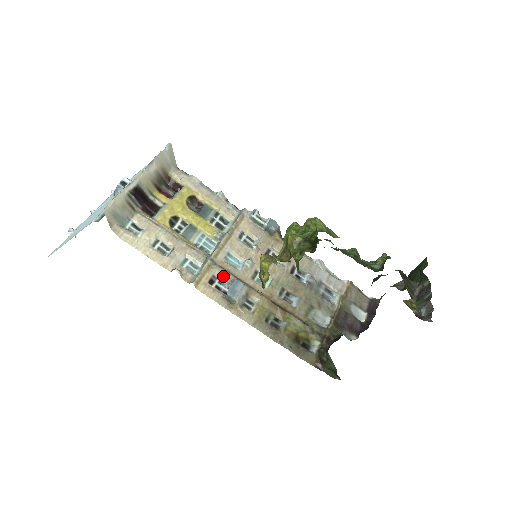
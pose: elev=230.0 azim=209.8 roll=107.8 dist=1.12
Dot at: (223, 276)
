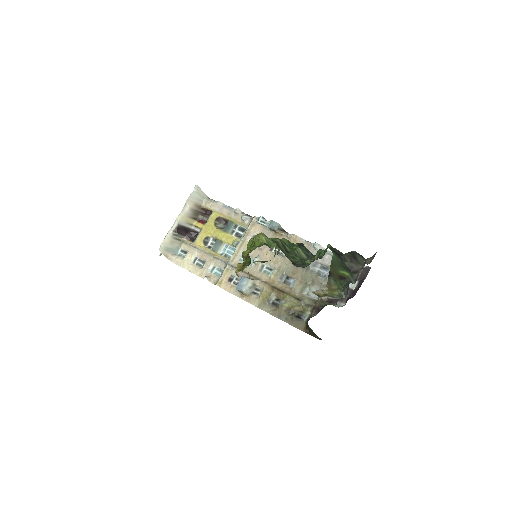
Dot at: (238, 274)
